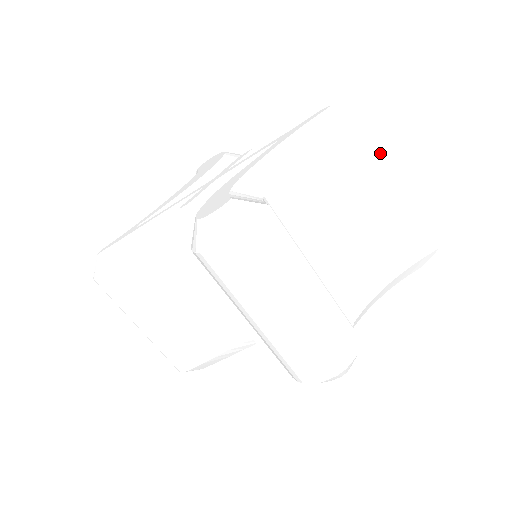
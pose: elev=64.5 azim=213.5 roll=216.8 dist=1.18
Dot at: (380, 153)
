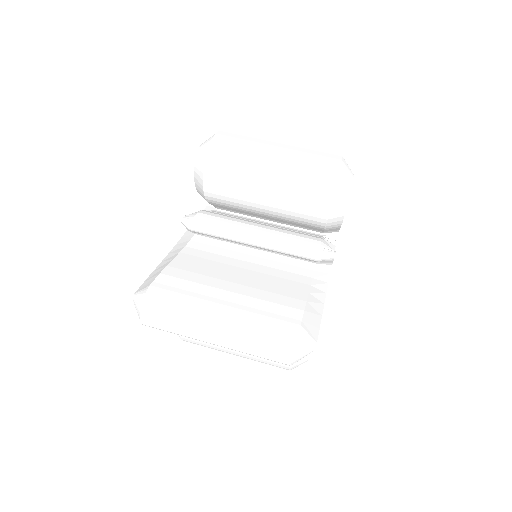
Dot at: occluded
